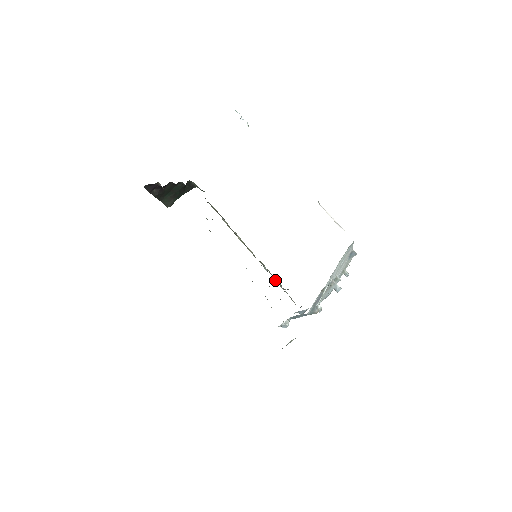
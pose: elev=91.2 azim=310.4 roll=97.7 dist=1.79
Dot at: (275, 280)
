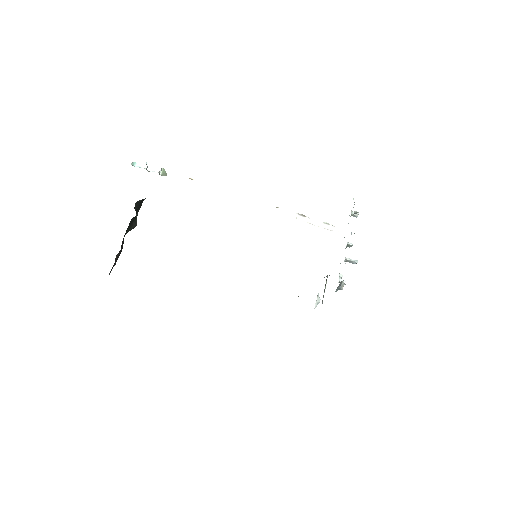
Dot at: occluded
